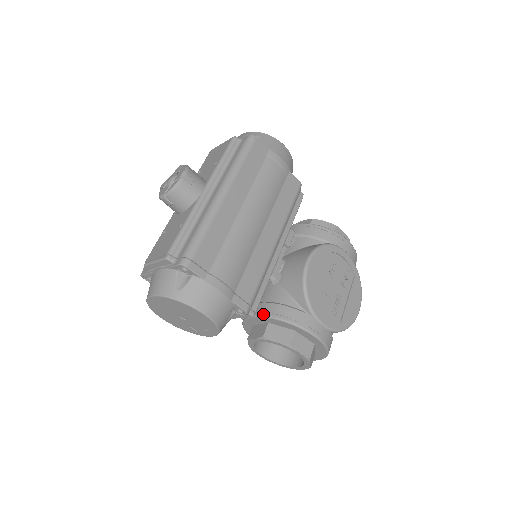
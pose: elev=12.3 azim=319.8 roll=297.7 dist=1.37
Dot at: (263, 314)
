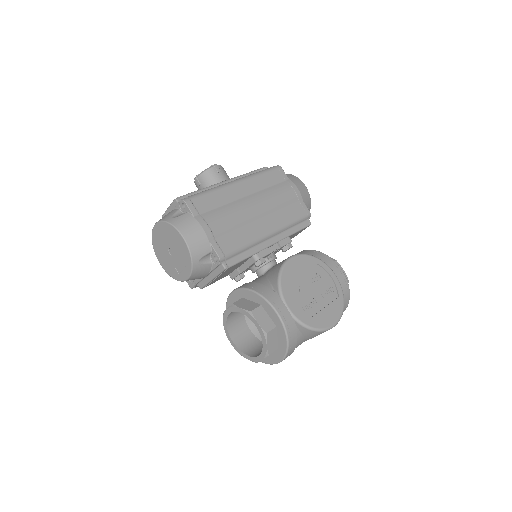
Dot at: (240, 287)
